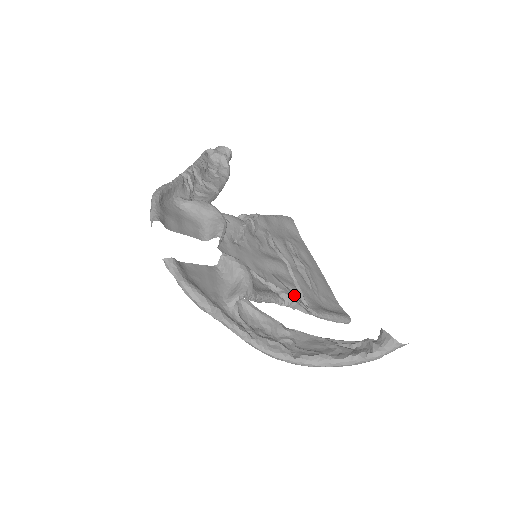
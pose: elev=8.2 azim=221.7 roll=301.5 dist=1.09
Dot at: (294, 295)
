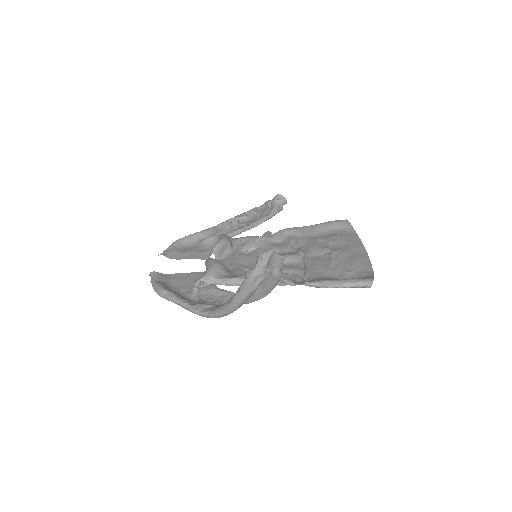
Dot at: (288, 275)
